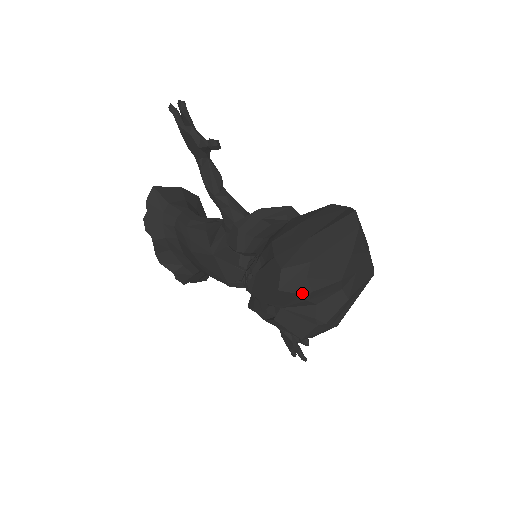
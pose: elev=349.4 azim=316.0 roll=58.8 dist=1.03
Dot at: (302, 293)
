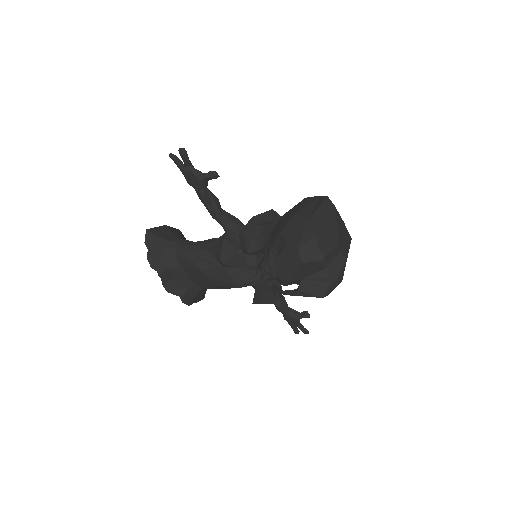
Dot at: (318, 260)
